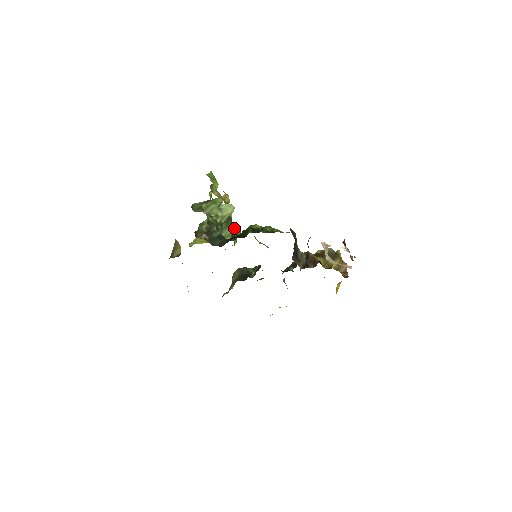
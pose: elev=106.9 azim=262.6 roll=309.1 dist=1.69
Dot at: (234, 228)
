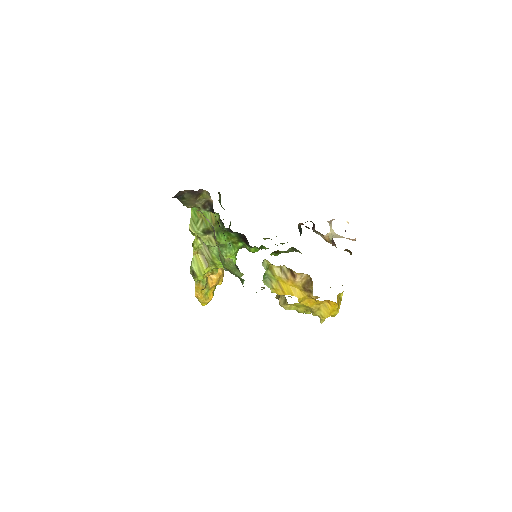
Dot at: occluded
